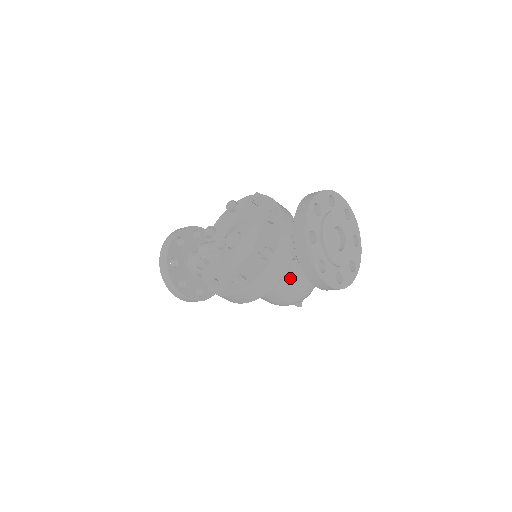
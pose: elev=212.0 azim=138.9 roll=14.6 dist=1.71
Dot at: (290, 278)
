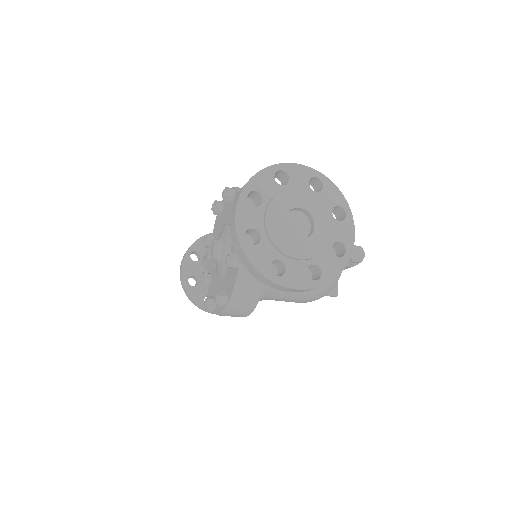
Dot at: occluded
